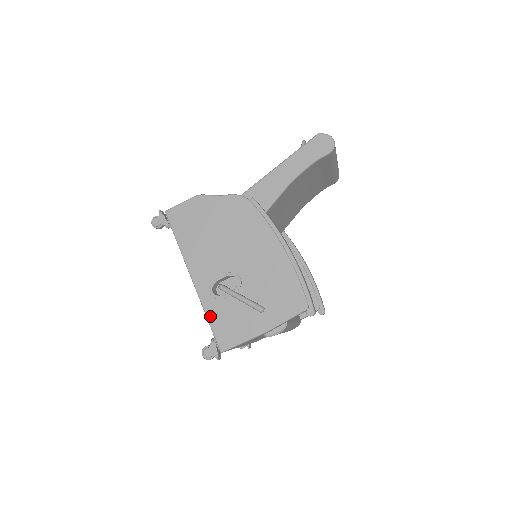
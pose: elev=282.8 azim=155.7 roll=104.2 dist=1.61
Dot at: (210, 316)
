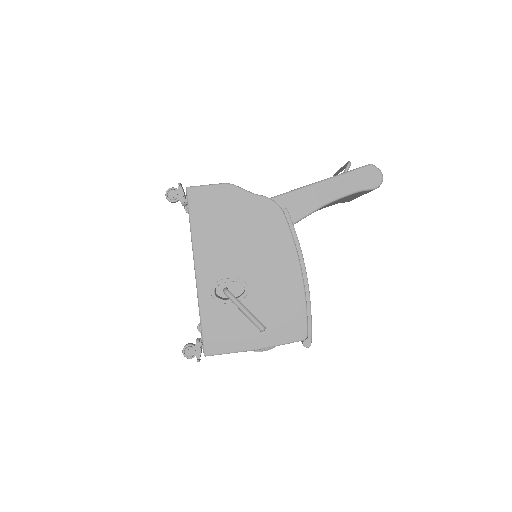
Dot at: (204, 316)
